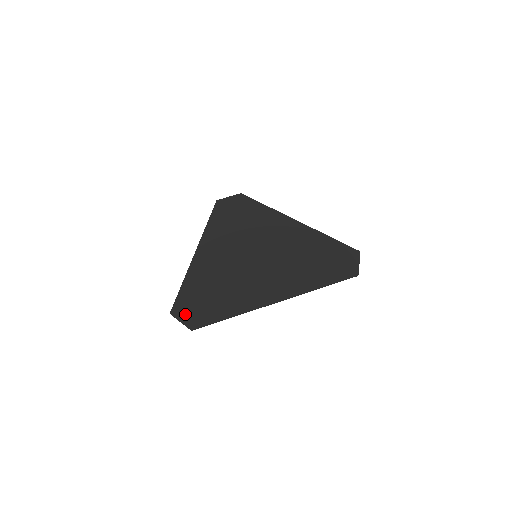
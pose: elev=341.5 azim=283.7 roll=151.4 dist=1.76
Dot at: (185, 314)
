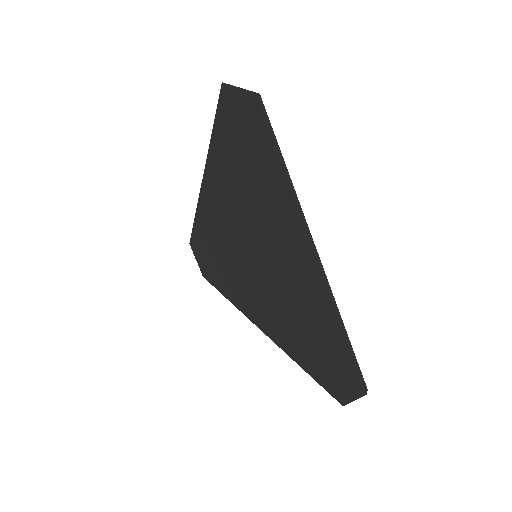
Dot at: (198, 257)
